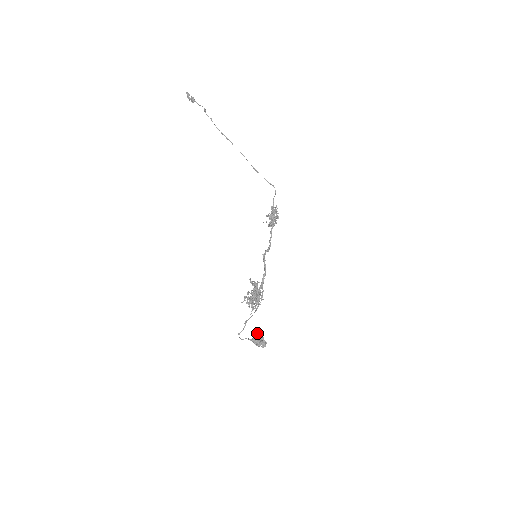
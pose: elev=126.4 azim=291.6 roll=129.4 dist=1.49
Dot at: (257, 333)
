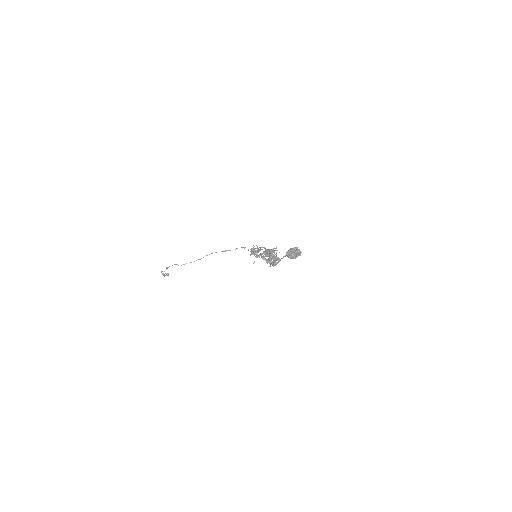
Dot at: occluded
